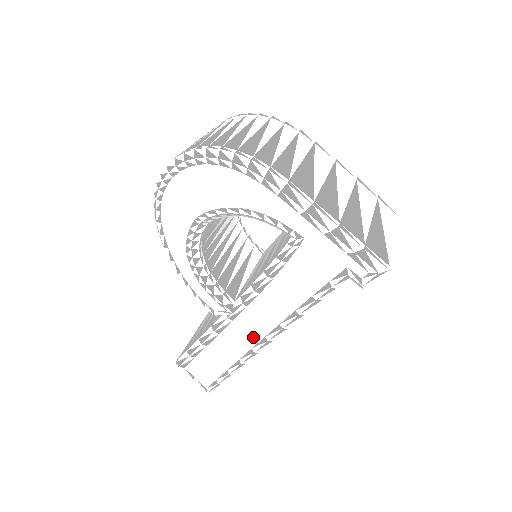
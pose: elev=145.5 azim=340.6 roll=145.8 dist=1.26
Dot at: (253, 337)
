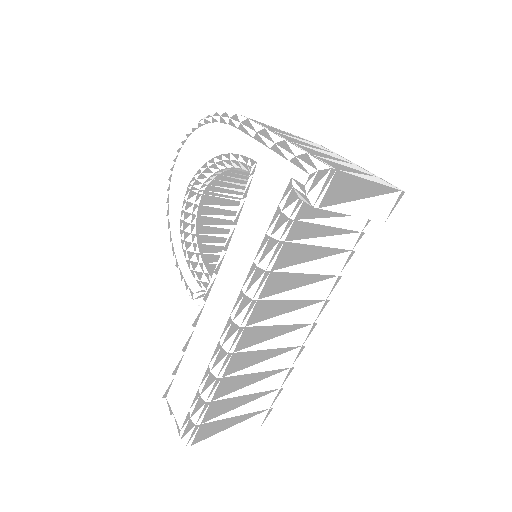
Dot at: (221, 320)
